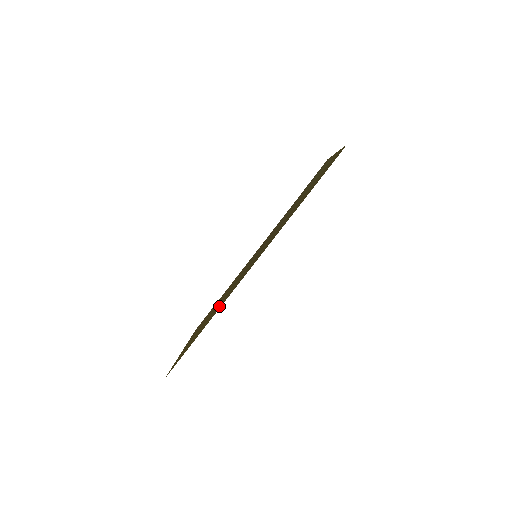
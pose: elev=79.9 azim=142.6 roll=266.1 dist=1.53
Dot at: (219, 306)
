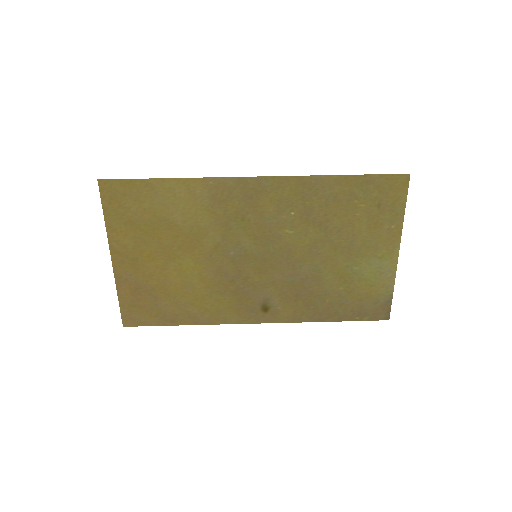
Dot at: (195, 204)
